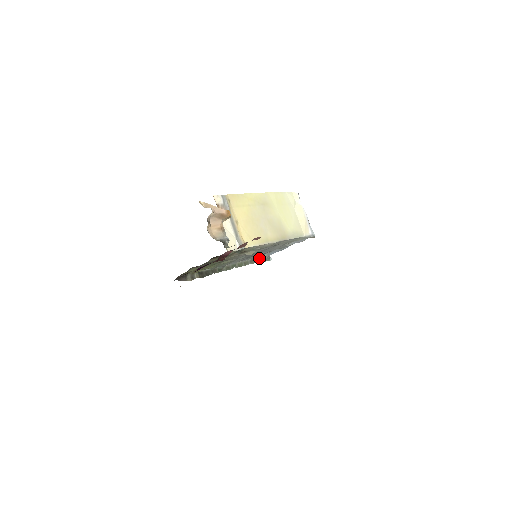
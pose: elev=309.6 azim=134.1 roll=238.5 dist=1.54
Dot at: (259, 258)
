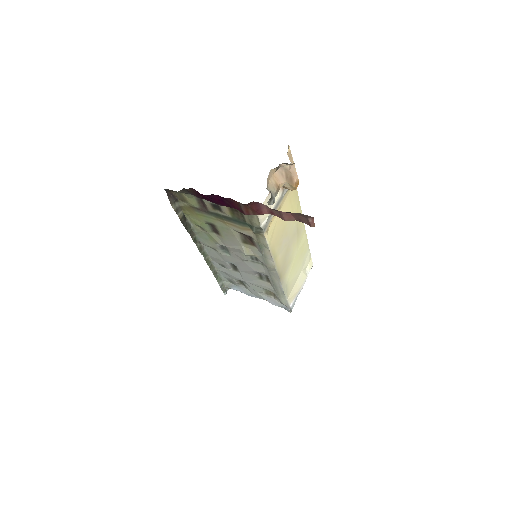
Dot at: (221, 279)
